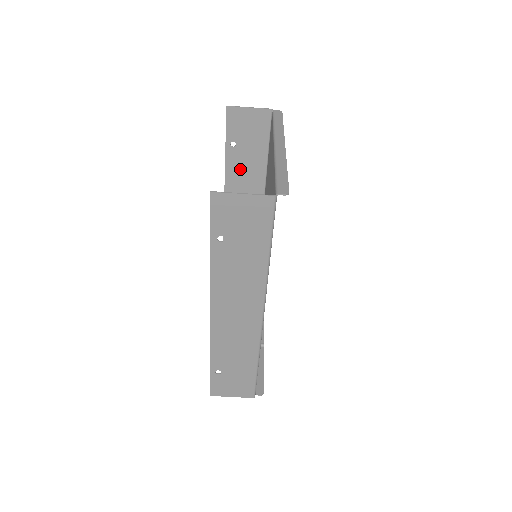
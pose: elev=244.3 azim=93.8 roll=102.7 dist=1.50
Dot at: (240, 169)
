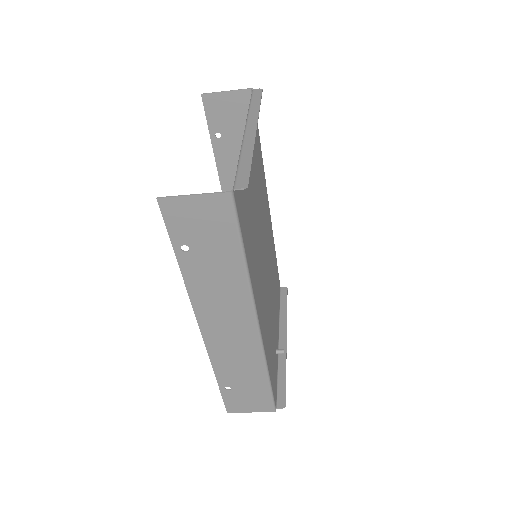
Dot at: (232, 161)
